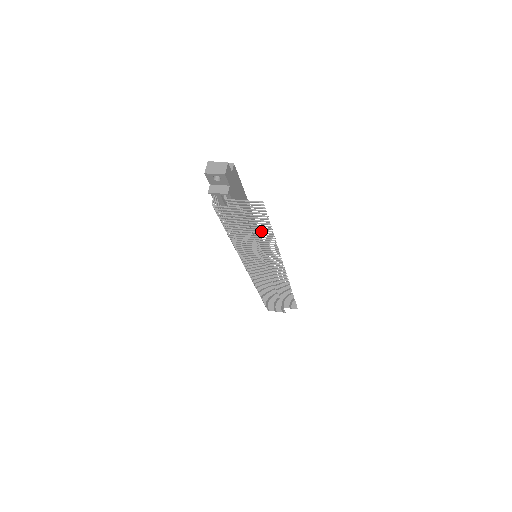
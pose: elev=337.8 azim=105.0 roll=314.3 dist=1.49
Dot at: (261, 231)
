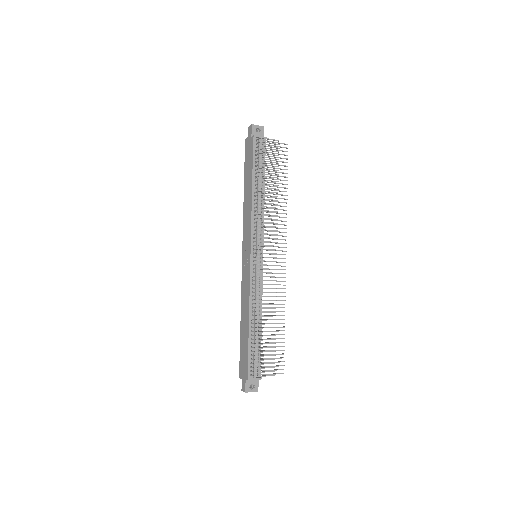
Dot at: occluded
